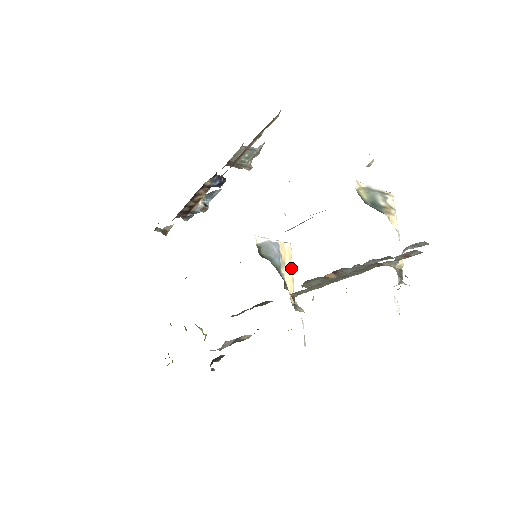
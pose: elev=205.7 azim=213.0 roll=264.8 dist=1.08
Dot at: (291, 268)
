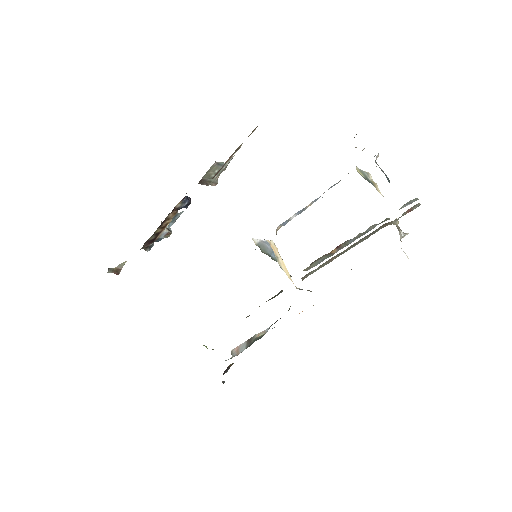
Dot at: (282, 261)
